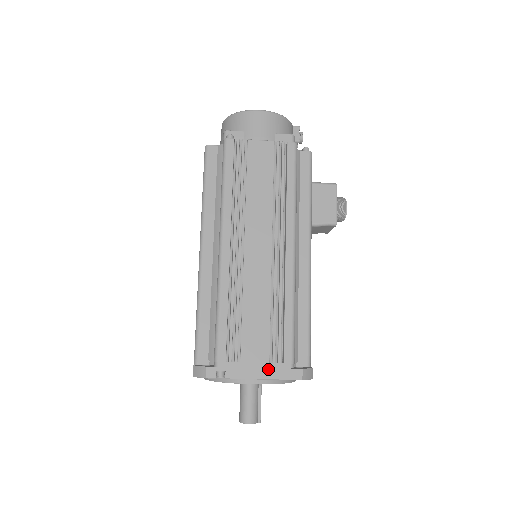
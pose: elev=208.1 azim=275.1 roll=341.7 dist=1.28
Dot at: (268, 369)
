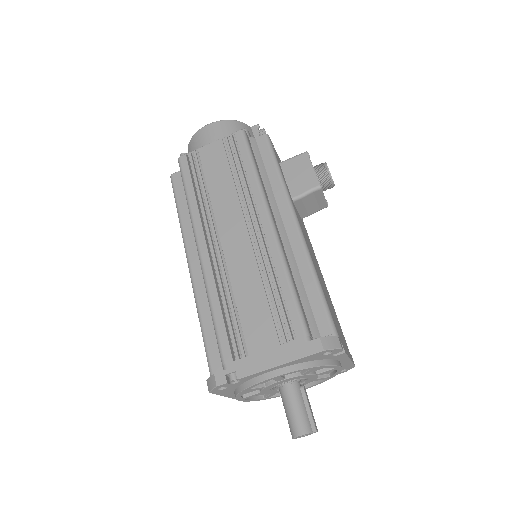
Dot at: (281, 352)
